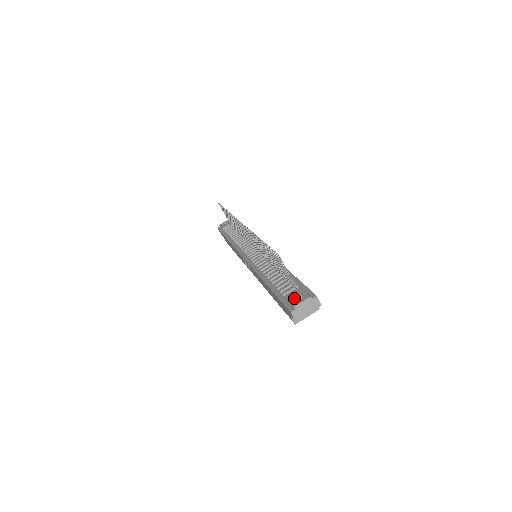
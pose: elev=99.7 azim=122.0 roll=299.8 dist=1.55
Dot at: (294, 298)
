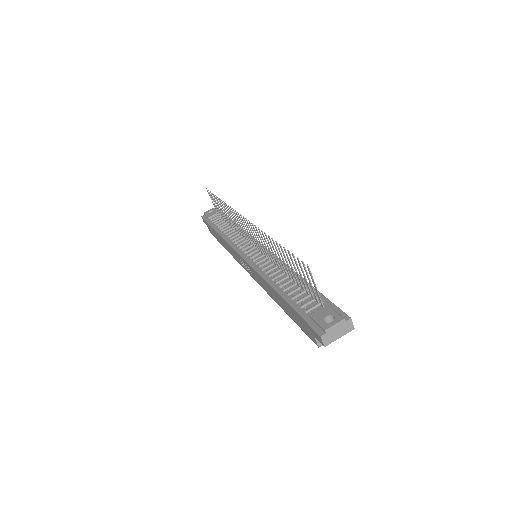
Dot at: (323, 318)
